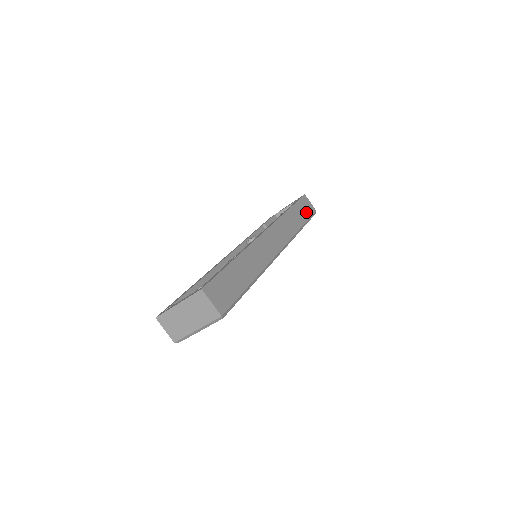
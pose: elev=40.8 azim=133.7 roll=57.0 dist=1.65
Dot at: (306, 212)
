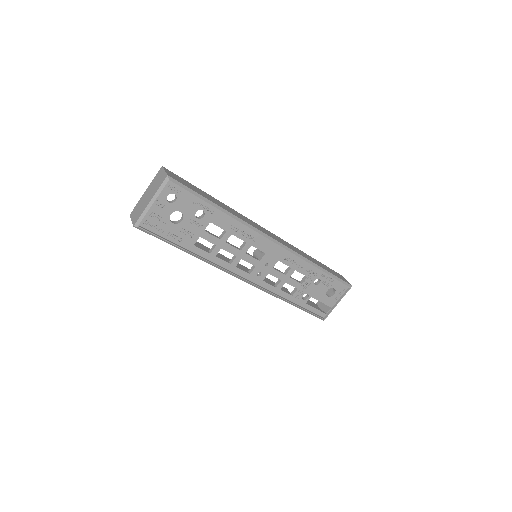
Dot at: (334, 274)
